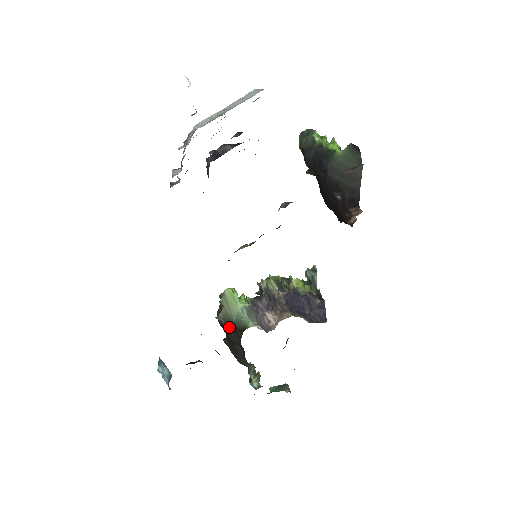
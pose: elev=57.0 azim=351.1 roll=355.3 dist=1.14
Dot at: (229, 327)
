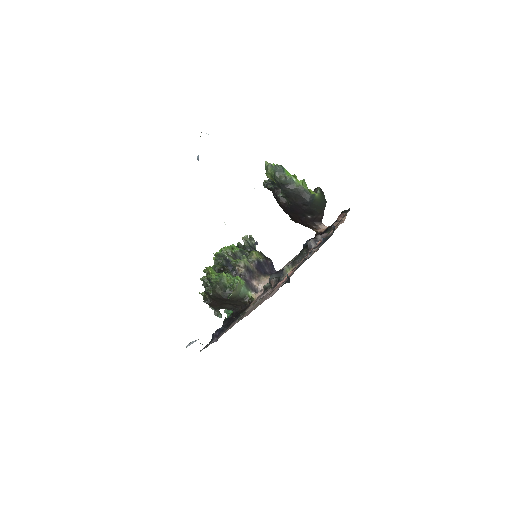
Dot at: (234, 299)
